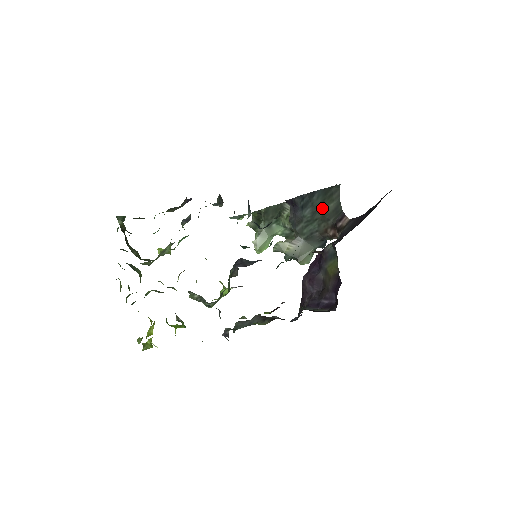
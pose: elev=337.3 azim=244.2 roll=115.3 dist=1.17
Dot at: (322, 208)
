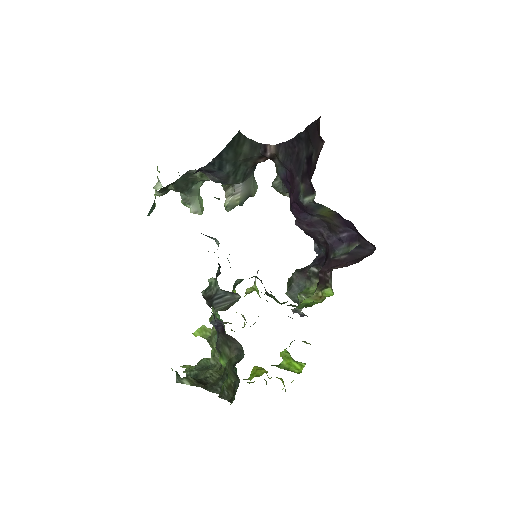
Dot at: (238, 156)
